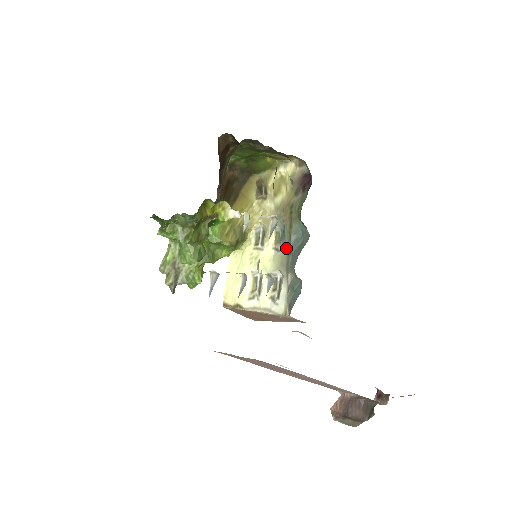
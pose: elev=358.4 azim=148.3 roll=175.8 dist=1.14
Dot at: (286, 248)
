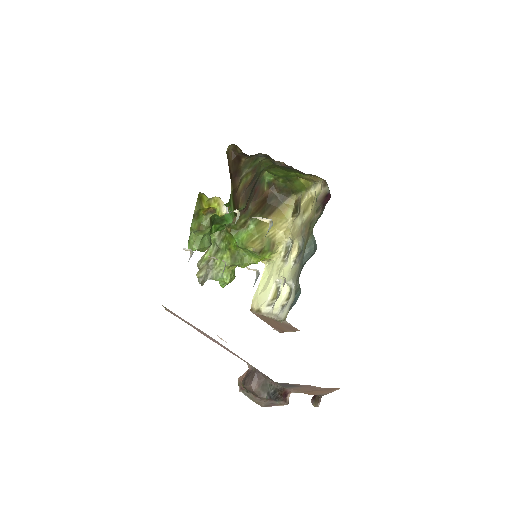
Dot at: (300, 260)
